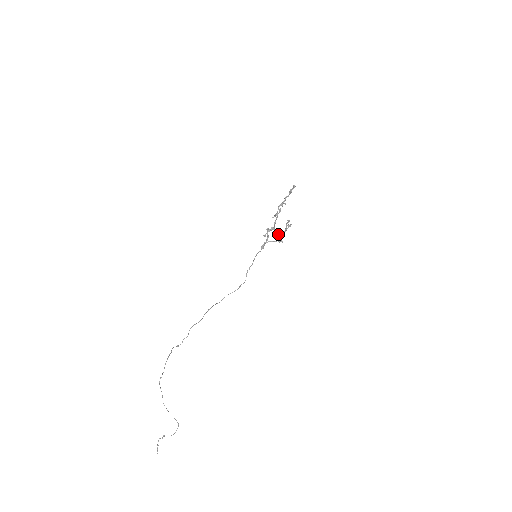
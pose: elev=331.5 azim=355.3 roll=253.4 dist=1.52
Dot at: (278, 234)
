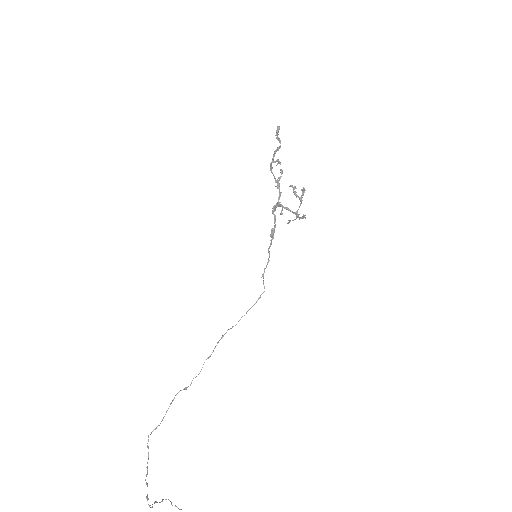
Dot at: (288, 210)
